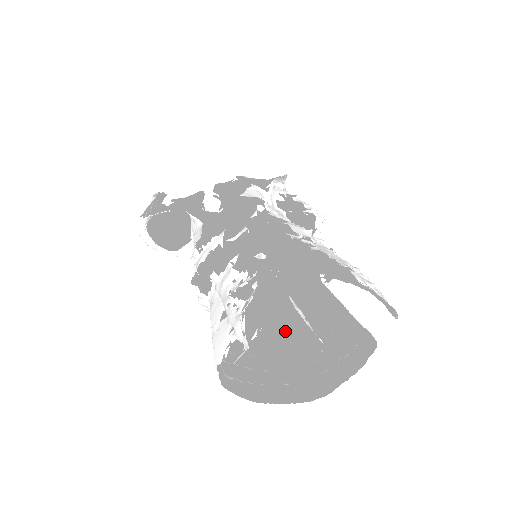
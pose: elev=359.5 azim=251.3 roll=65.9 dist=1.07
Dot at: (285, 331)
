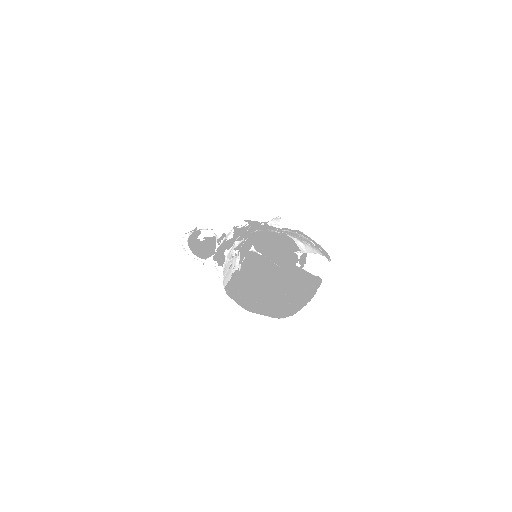
Dot at: (272, 294)
